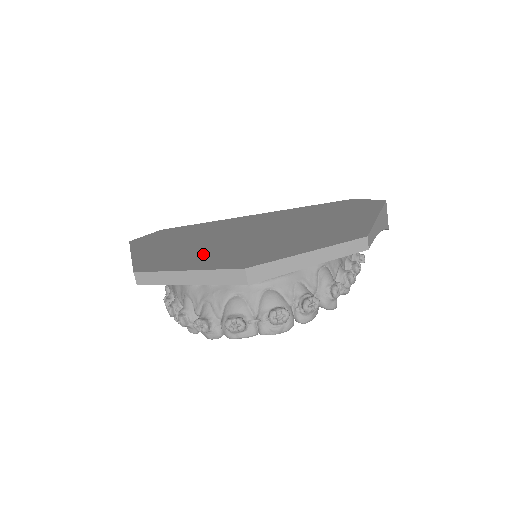
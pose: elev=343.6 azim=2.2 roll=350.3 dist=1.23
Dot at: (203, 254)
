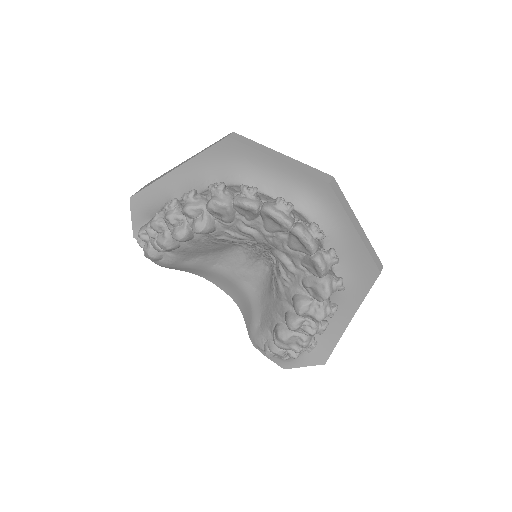
Dot at: occluded
